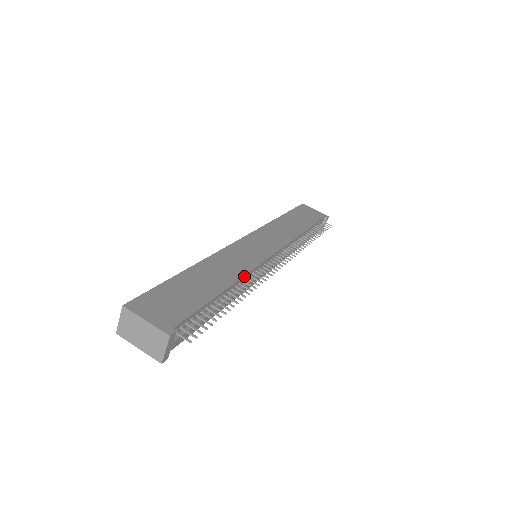
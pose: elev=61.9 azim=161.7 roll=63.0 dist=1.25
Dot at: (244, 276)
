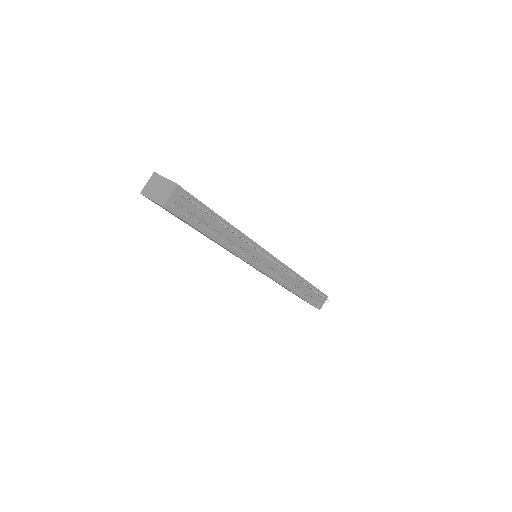
Dot at: (241, 233)
